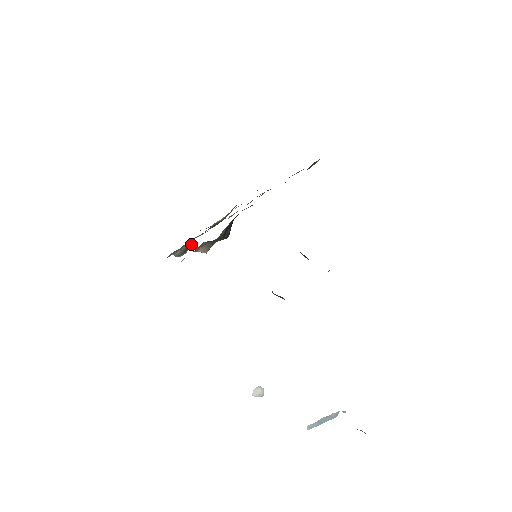
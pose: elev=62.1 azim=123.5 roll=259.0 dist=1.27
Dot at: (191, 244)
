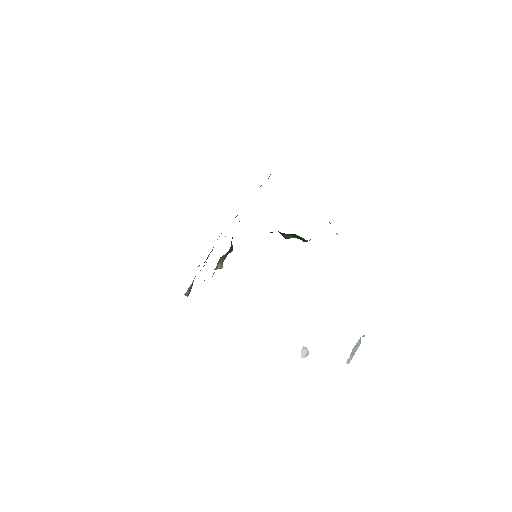
Dot at: occluded
